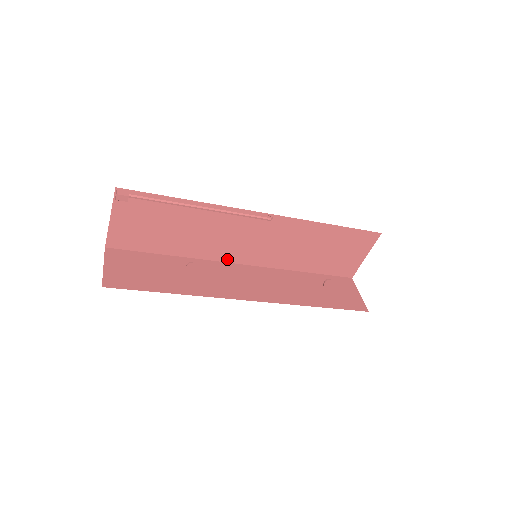
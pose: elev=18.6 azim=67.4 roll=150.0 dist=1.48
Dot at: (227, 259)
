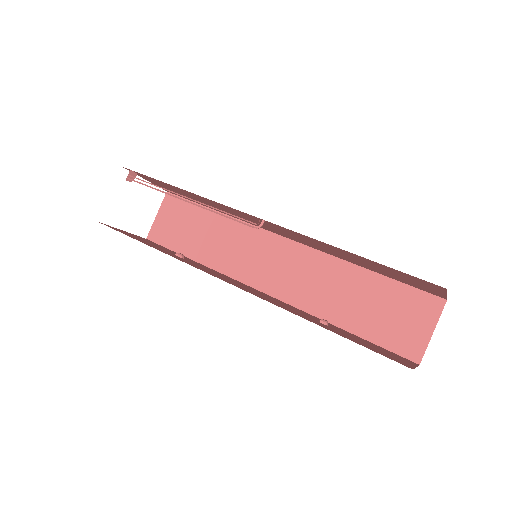
Dot at: (266, 229)
